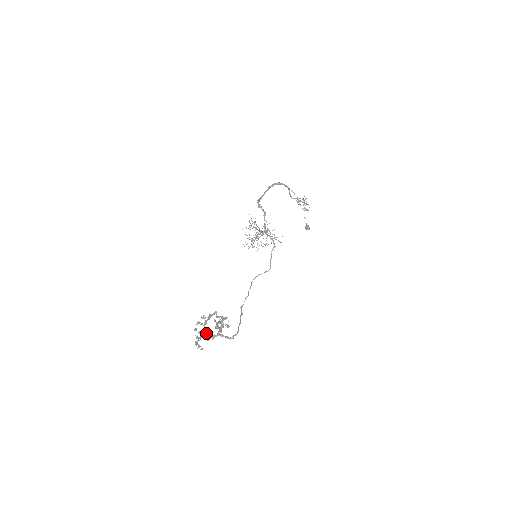
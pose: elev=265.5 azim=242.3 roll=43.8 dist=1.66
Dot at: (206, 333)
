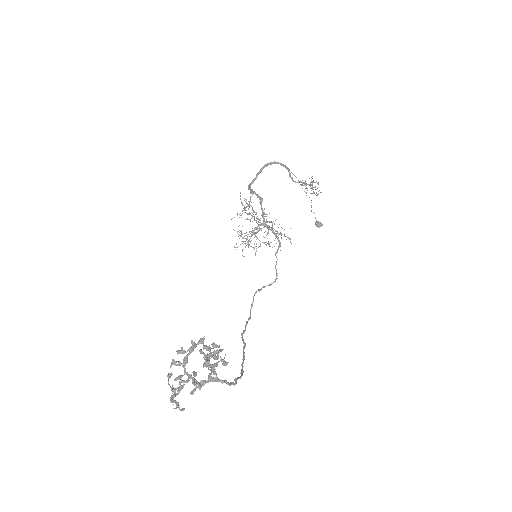
Dot at: (188, 379)
